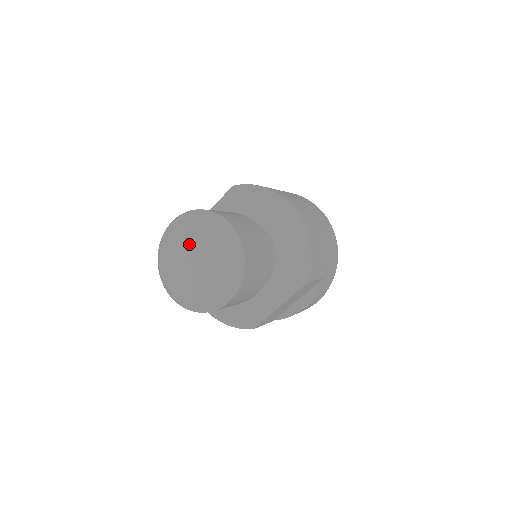
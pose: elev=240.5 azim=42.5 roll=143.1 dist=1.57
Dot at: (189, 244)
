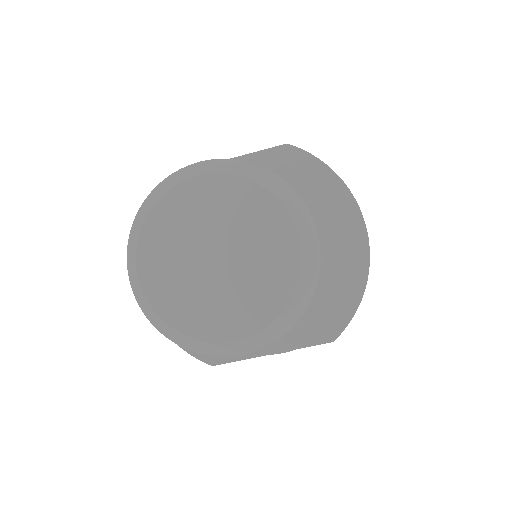
Dot at: (223, 223)
